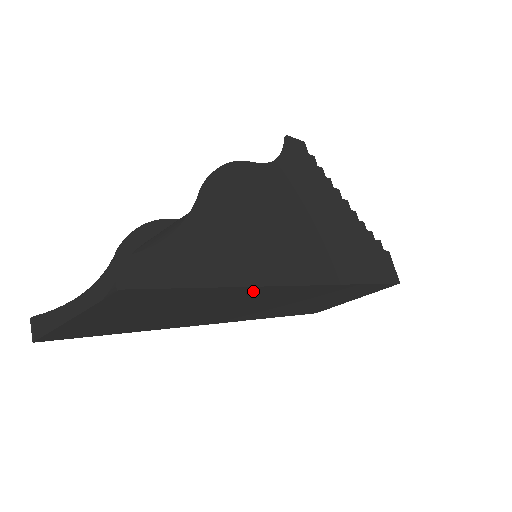
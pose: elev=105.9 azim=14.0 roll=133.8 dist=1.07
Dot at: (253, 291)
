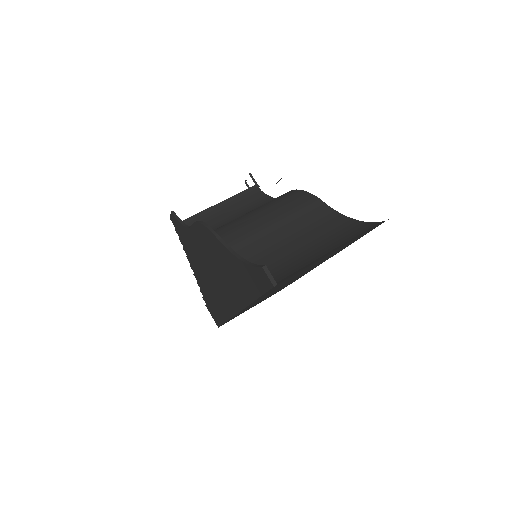
Dot at: (328, 258)
